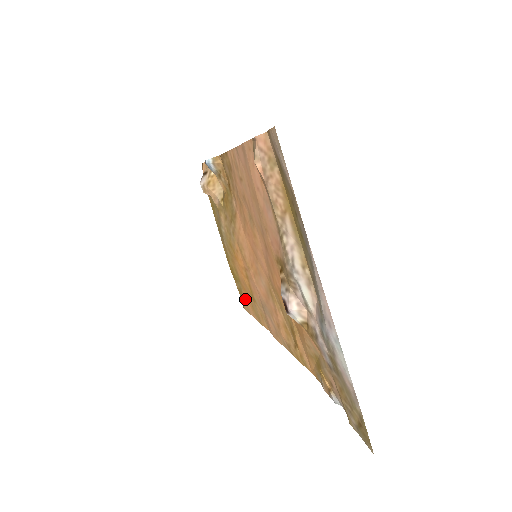
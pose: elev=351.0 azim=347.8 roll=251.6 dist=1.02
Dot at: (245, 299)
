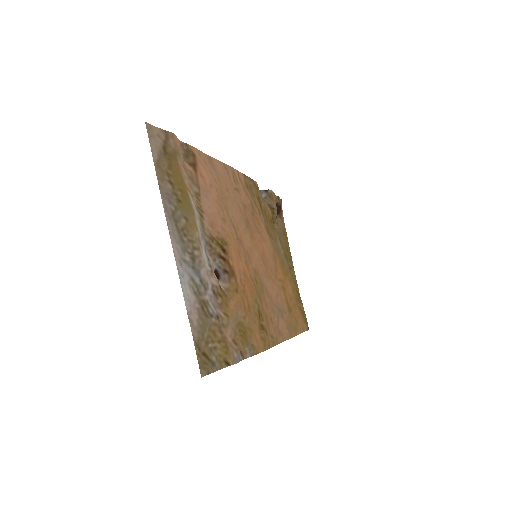
Dot at: (300, 317)
